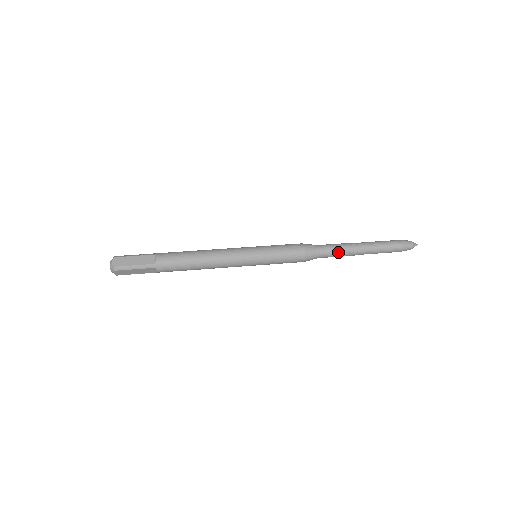
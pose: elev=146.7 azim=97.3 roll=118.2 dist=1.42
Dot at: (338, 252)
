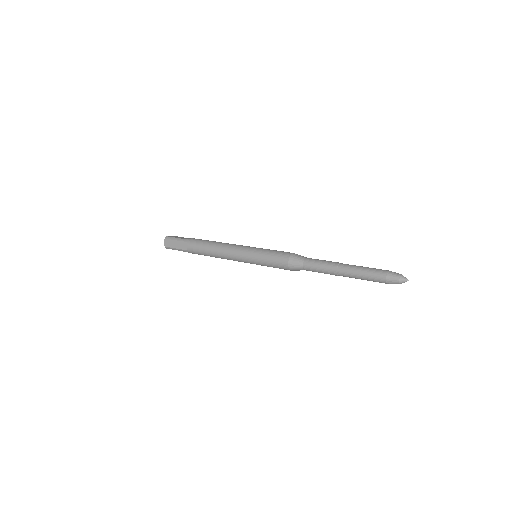
Dot at: (321, 263)
